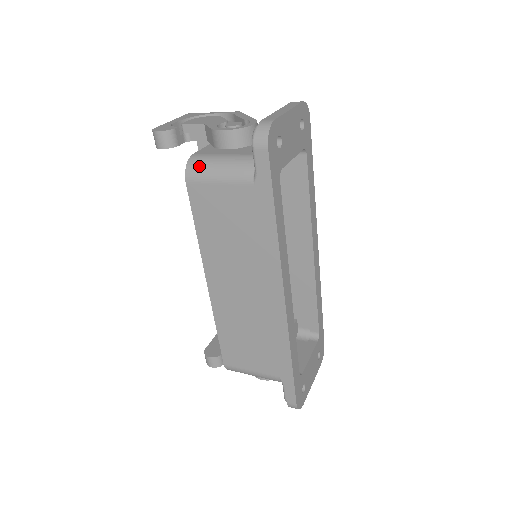
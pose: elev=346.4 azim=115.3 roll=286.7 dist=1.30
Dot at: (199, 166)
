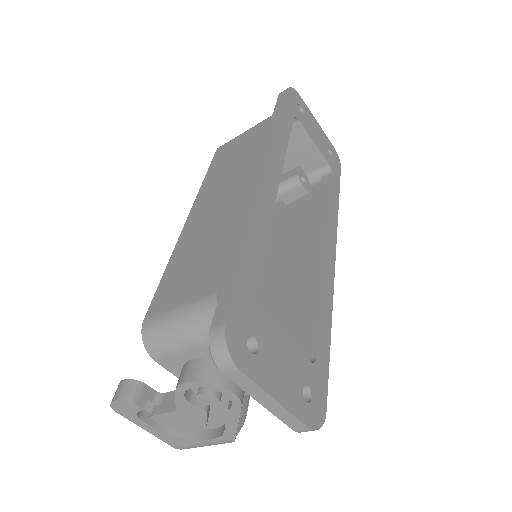
Dot at: occluded
